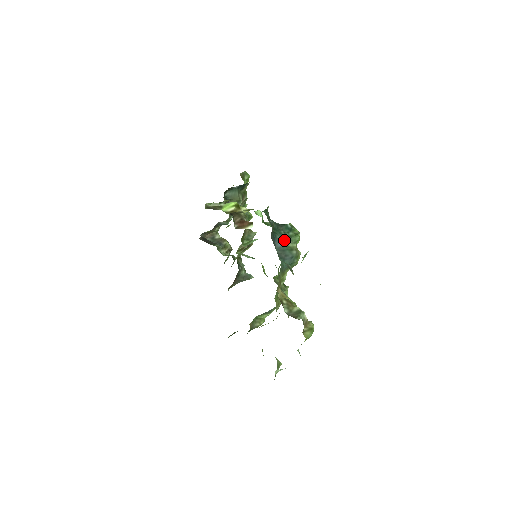
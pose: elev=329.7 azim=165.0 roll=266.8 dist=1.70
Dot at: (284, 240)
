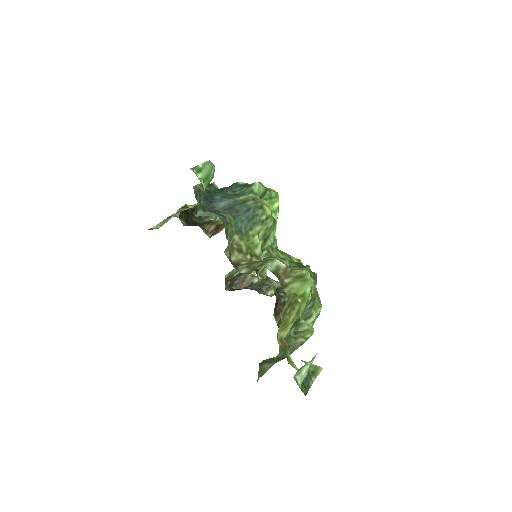
Dot at: (230, 197)
